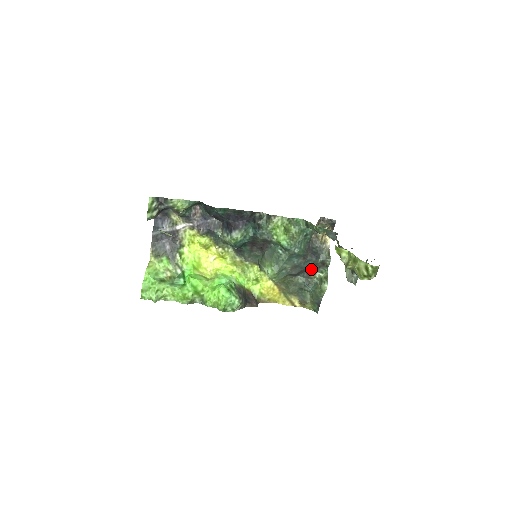
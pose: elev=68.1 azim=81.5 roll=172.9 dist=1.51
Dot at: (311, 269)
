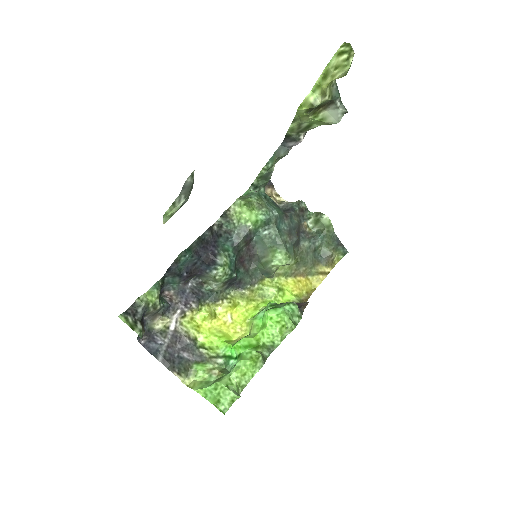
Dot at: (300, 225)
